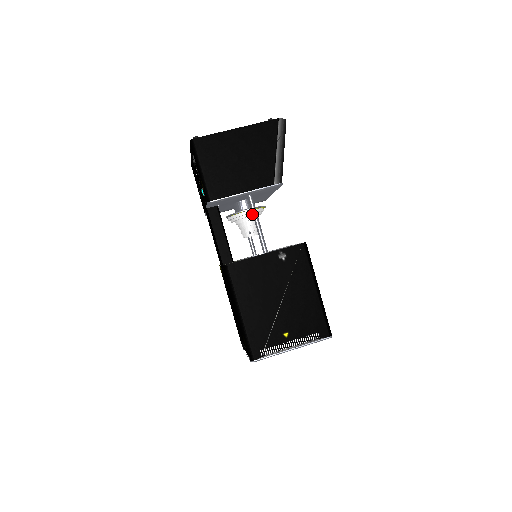
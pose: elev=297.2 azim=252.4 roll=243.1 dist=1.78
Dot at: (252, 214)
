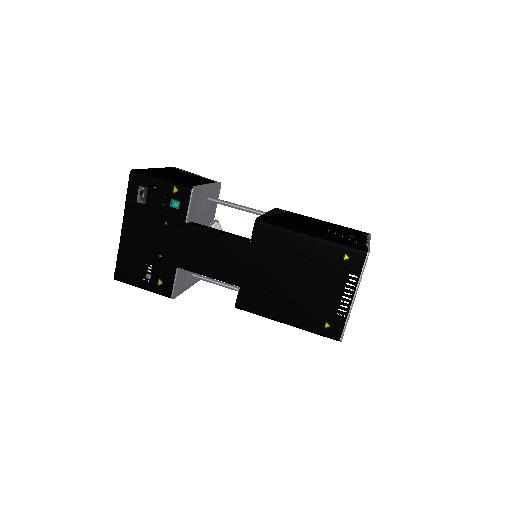
Dot at: (220, 226)
